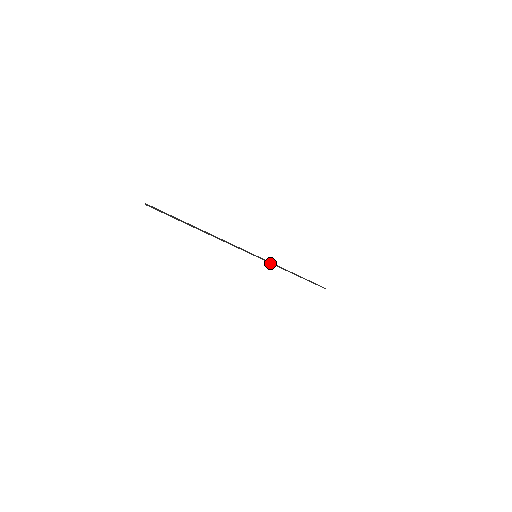
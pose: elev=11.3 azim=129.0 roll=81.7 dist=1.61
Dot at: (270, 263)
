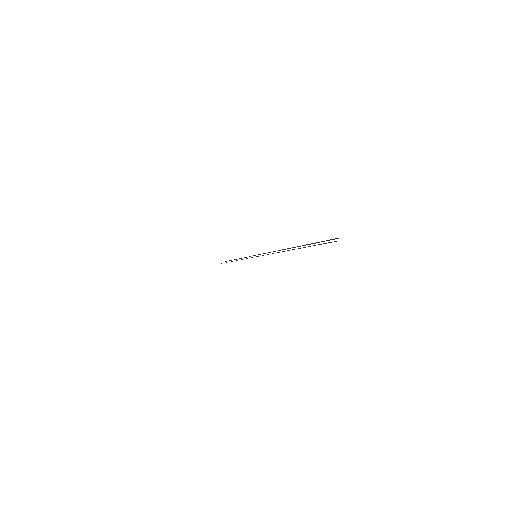
Dot at: occluded
